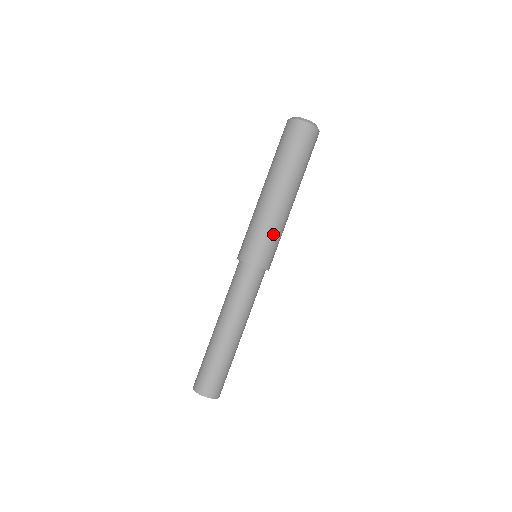
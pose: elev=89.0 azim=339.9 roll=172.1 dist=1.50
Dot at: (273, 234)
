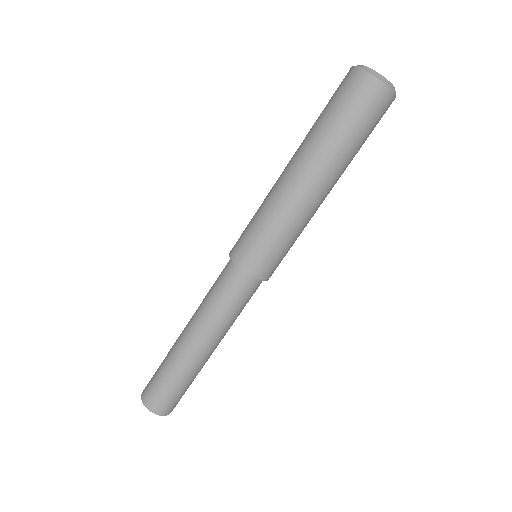
Dot at: (289, 239)
